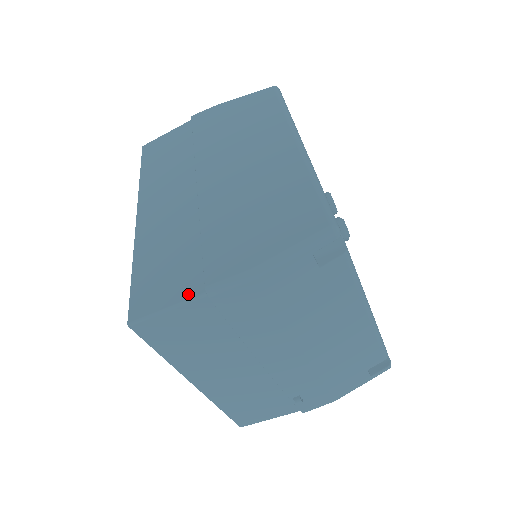
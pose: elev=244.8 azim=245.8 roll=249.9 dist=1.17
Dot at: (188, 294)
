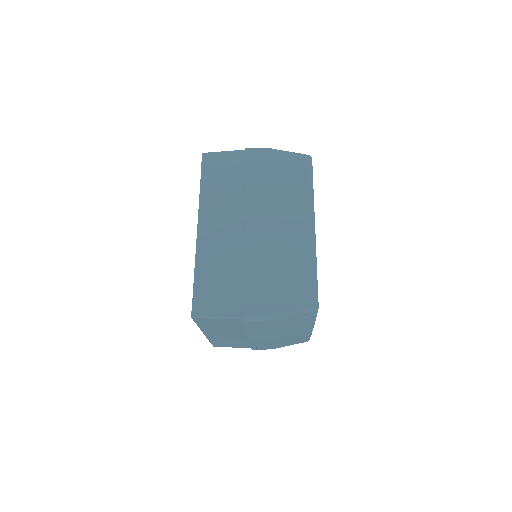
Dot at: (230, 314)
